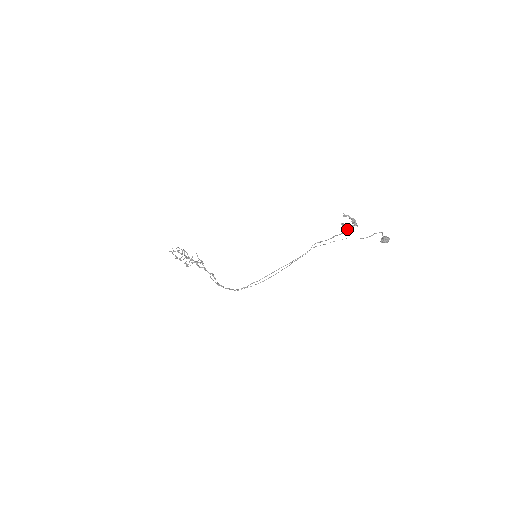
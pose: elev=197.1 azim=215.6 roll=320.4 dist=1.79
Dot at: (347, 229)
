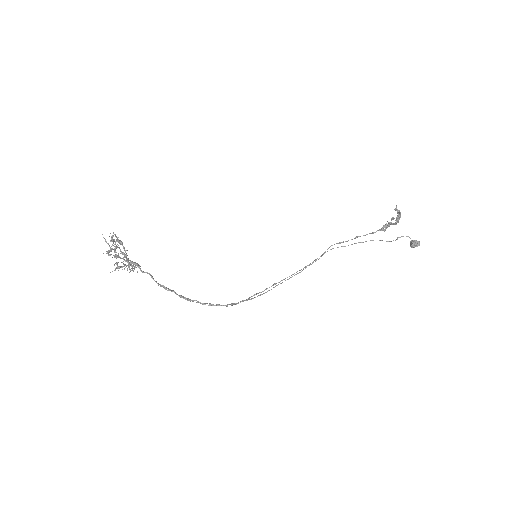
Dot at: (387, 227)
